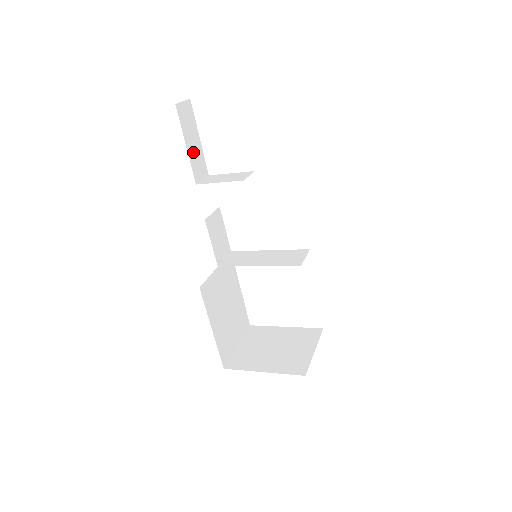
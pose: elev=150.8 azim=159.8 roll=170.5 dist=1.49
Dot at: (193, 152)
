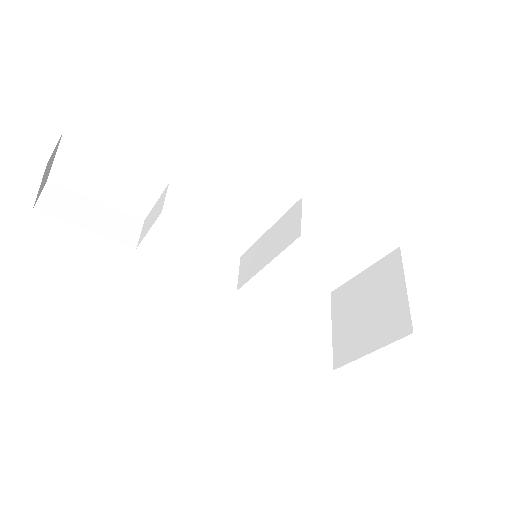
Dot at: (102, 224)
